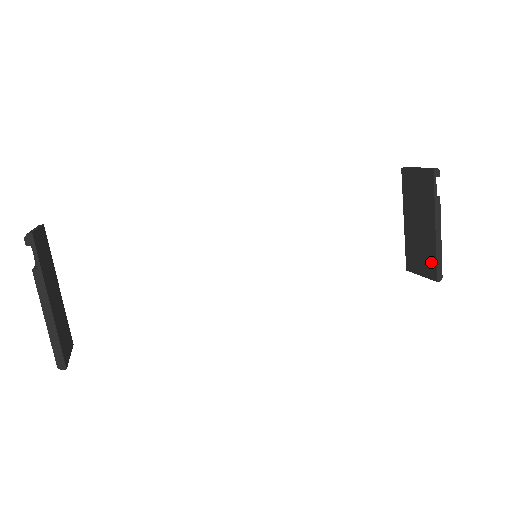
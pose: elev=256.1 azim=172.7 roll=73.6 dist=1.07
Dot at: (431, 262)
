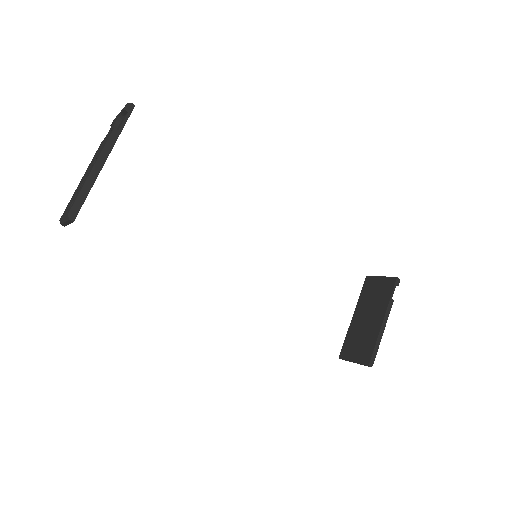
Dot at: (368, 349)
